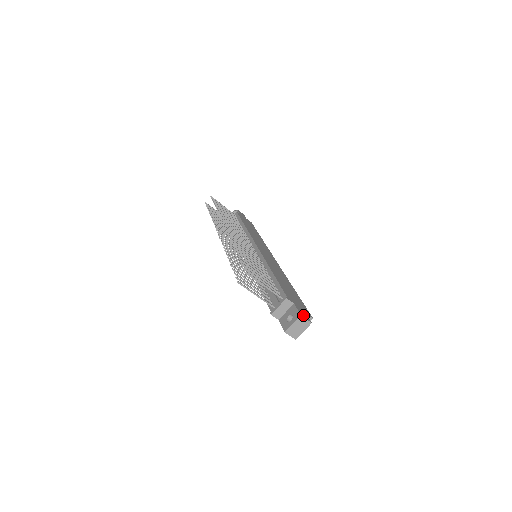
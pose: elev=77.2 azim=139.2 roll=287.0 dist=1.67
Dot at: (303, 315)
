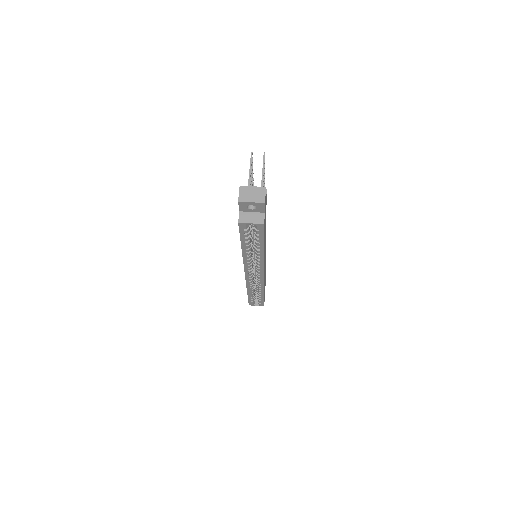
Dot at: occluded
